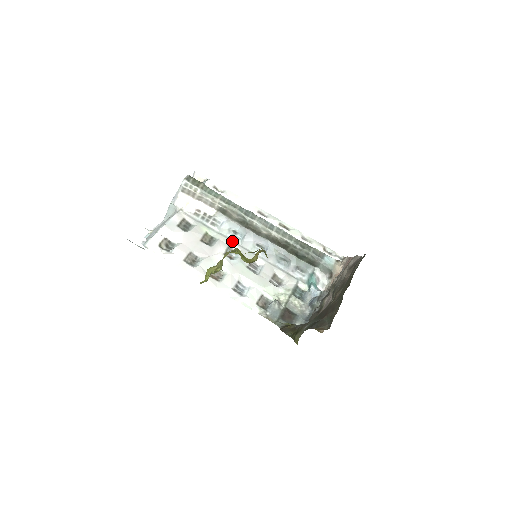
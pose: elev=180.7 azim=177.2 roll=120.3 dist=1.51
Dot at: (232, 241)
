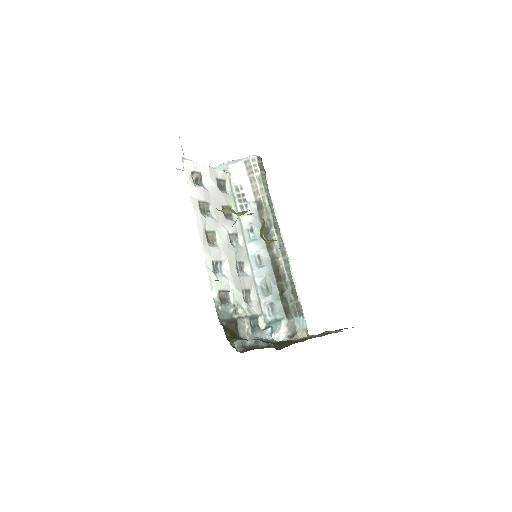
Dot at: (243, 233)
